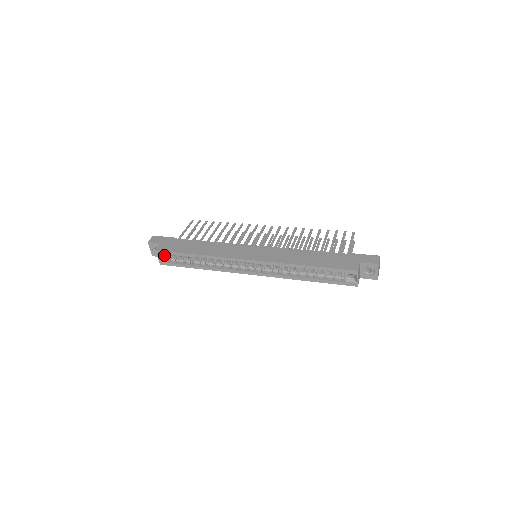
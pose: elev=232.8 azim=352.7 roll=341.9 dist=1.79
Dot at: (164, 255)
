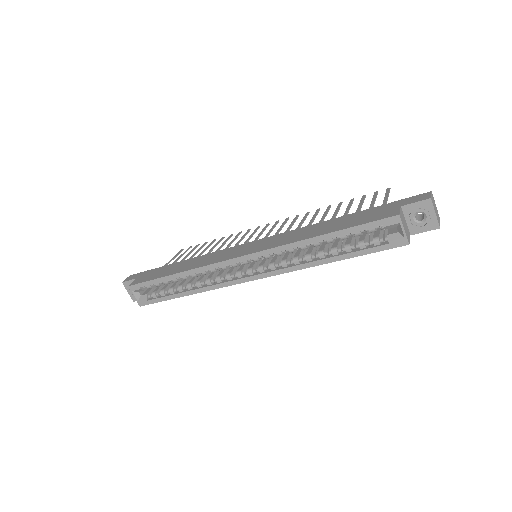
Dot at: (143, 292)
